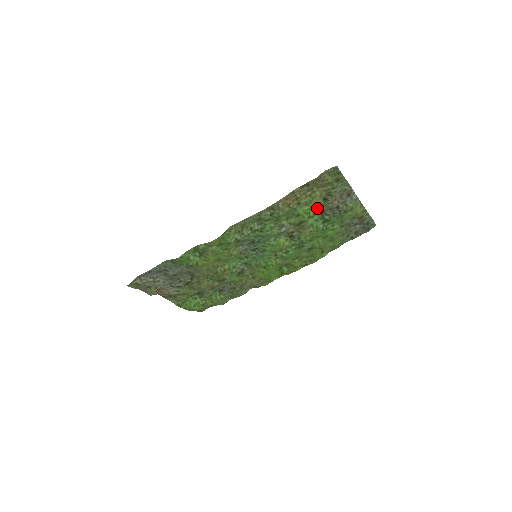
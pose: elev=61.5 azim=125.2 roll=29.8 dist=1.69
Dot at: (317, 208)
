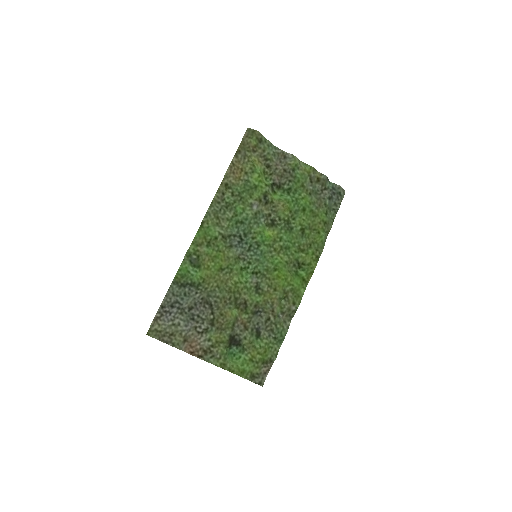
Dot at: (270, 180)
